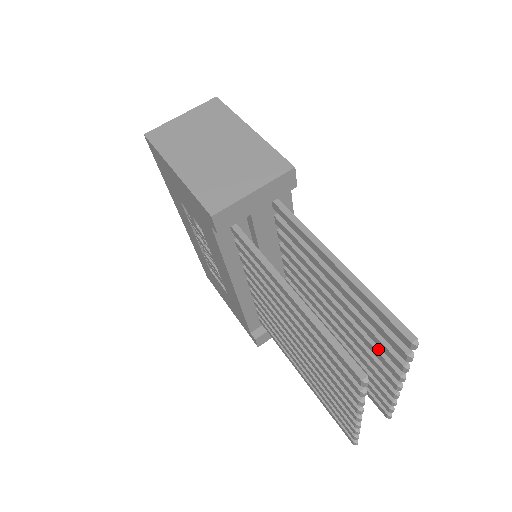
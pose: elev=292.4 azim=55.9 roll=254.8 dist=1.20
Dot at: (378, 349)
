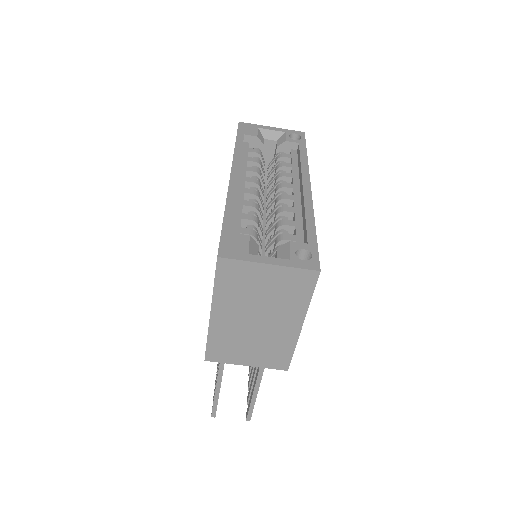
Dot at: occluded
